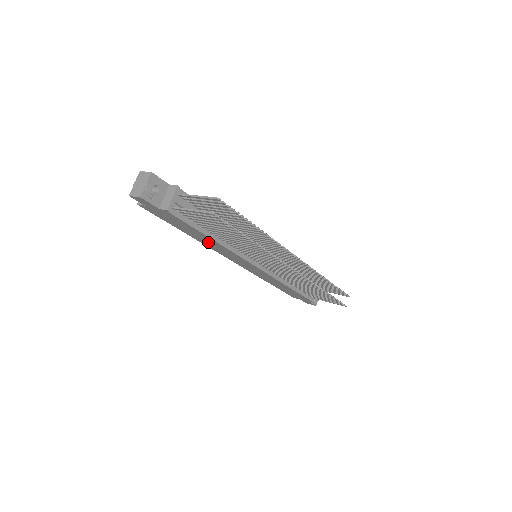
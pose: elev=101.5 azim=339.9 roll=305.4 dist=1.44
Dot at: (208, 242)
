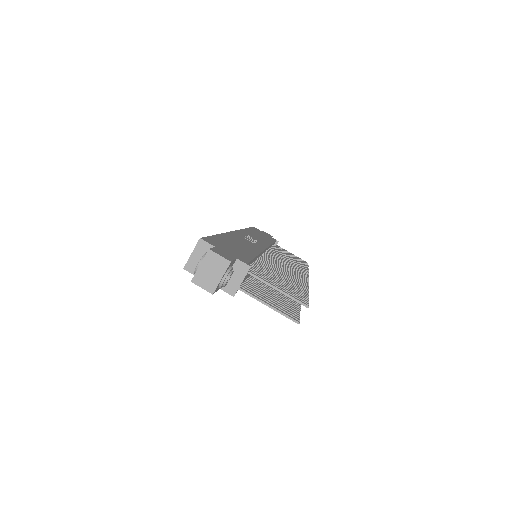
Dot at: occluded
